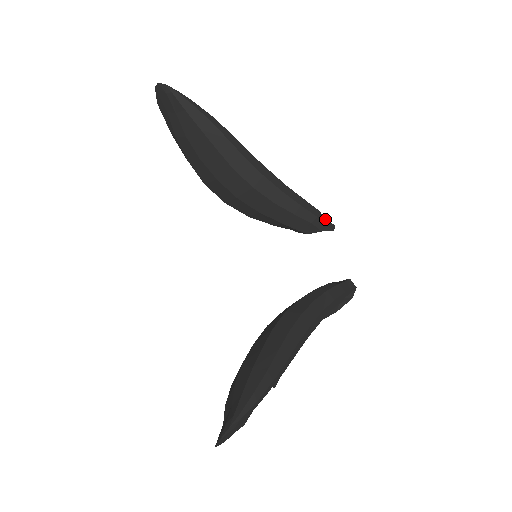
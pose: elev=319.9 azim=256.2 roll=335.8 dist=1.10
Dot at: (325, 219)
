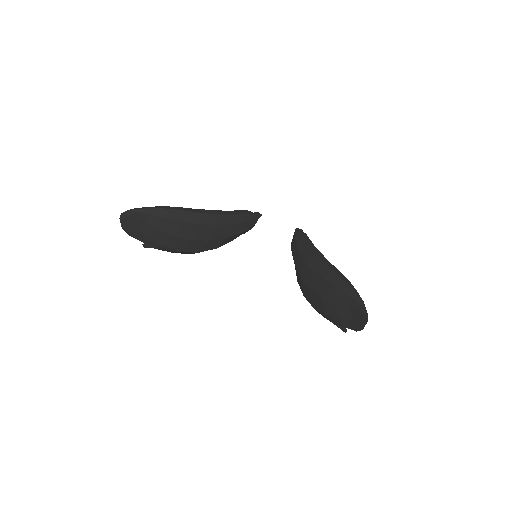
Dot at: occluded
